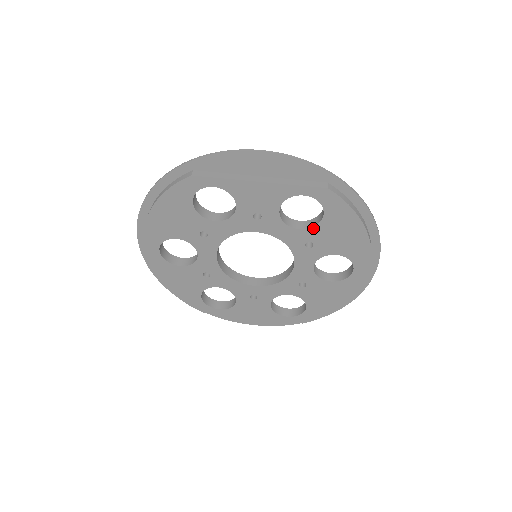
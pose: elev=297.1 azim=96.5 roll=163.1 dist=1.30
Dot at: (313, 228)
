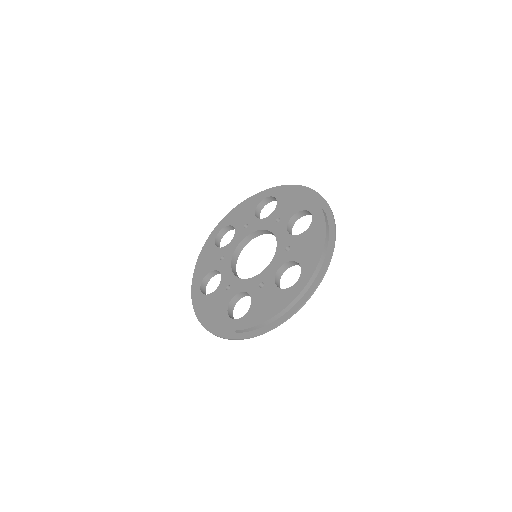
Dot at: (298, 236)
